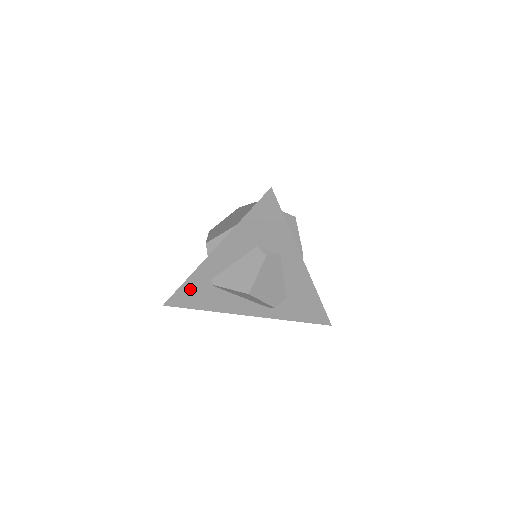
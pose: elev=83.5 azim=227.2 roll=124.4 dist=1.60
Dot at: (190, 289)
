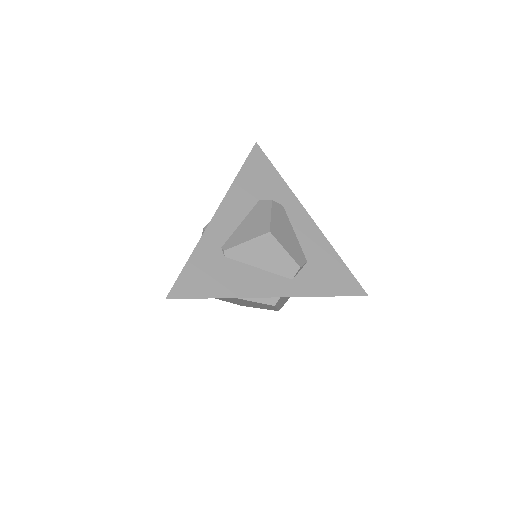
Dot at: (198, 266)
